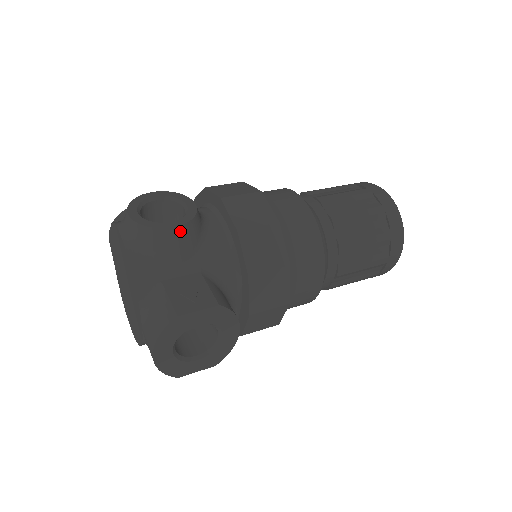
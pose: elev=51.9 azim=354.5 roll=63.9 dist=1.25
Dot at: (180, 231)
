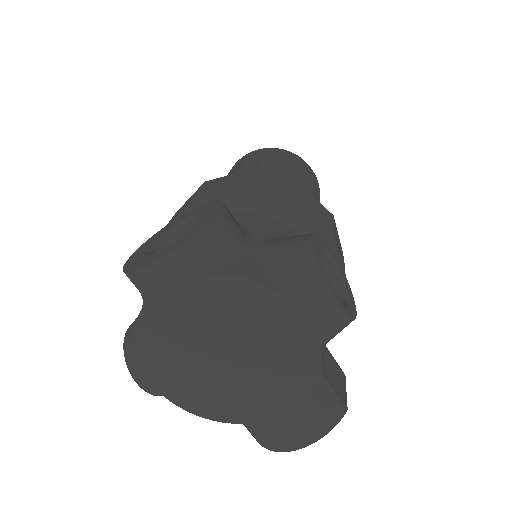
Dot at: occluded
